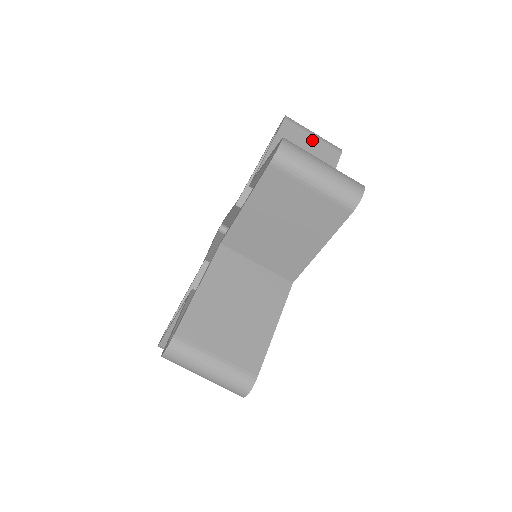
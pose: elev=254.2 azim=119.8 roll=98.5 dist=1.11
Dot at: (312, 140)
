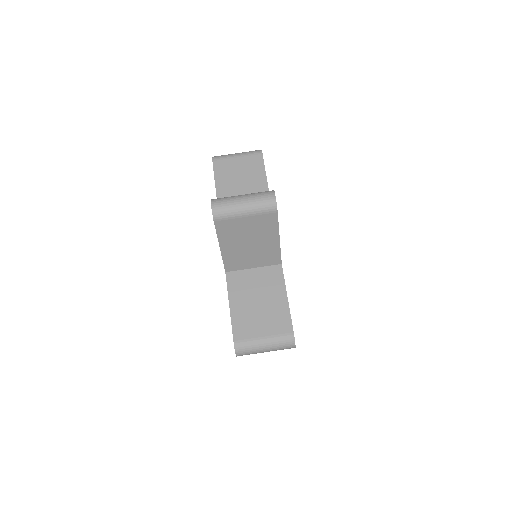
Dot at: (238, 161)
